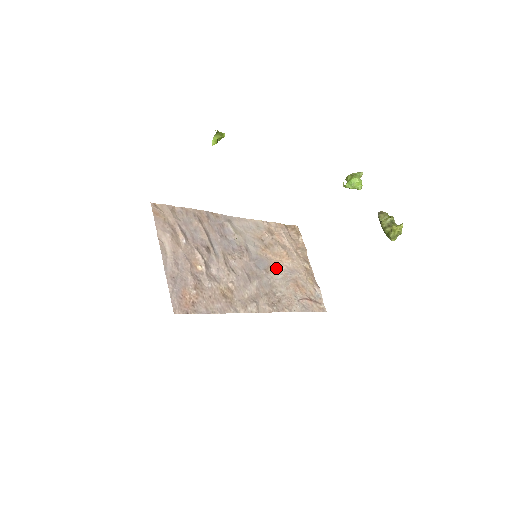
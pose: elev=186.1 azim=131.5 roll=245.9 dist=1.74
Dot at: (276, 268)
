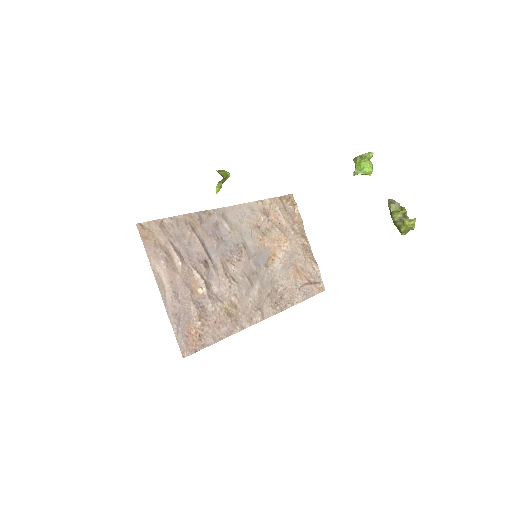
Dot at: (275, 257)
